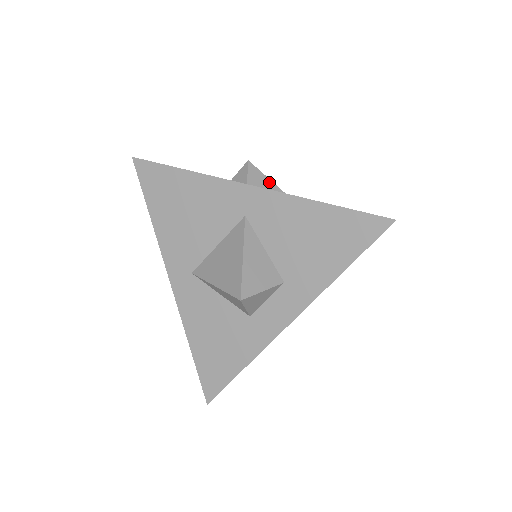
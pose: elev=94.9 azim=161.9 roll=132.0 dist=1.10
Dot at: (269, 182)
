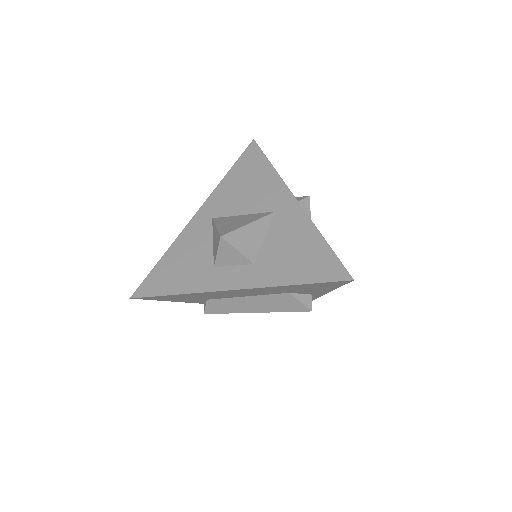
Dot at: occluded
